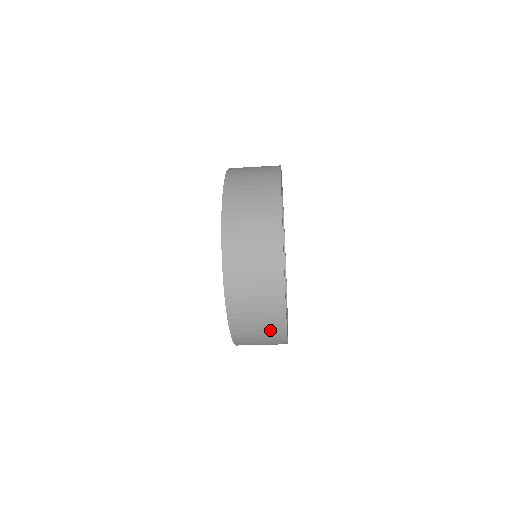
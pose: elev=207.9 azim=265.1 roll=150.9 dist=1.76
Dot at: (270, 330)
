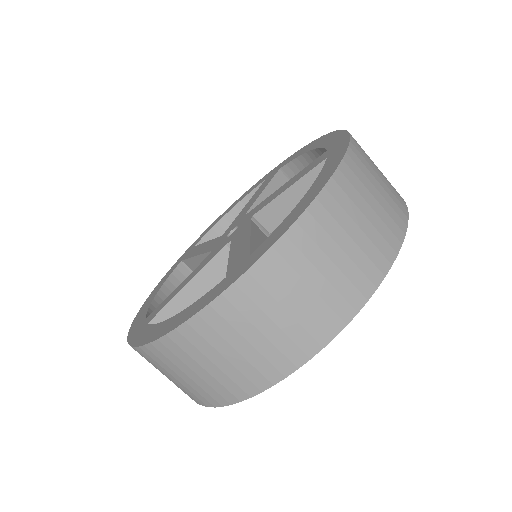
Dot at: (298, 329)
